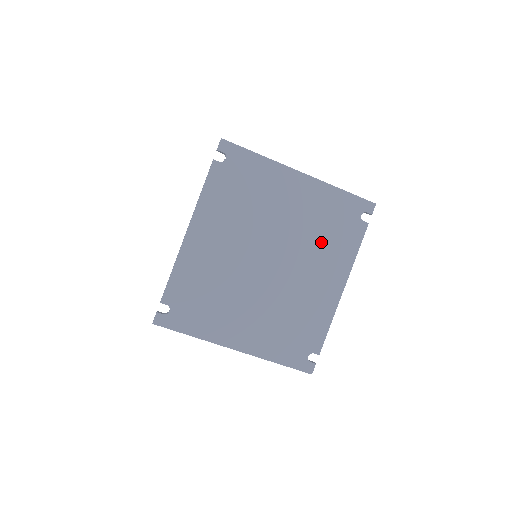
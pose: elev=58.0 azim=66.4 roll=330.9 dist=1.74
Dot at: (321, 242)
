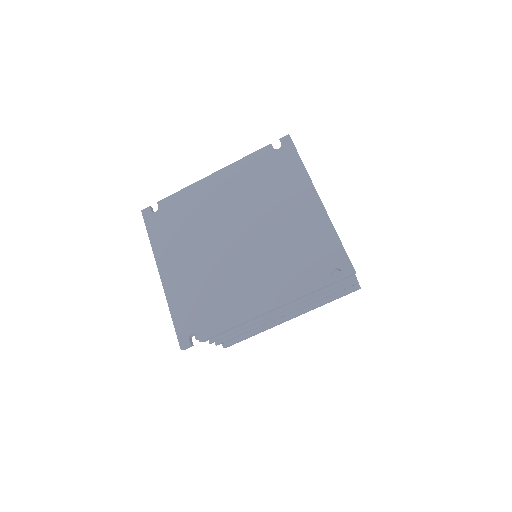
Dot at: (284, 259)
